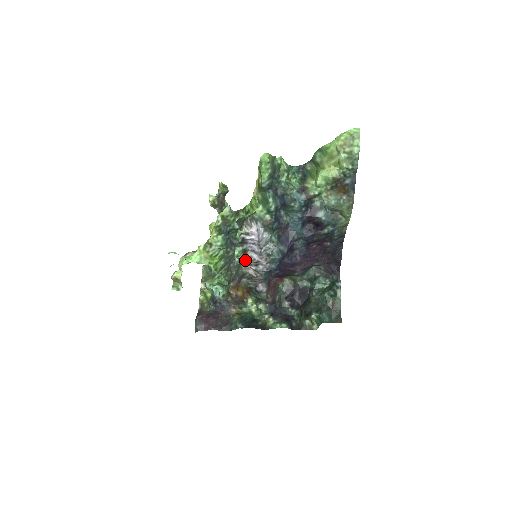
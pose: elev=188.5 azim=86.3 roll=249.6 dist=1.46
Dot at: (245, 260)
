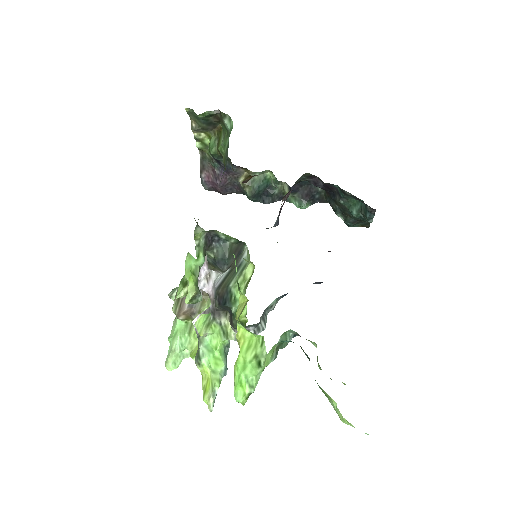
Dot at: occluded
